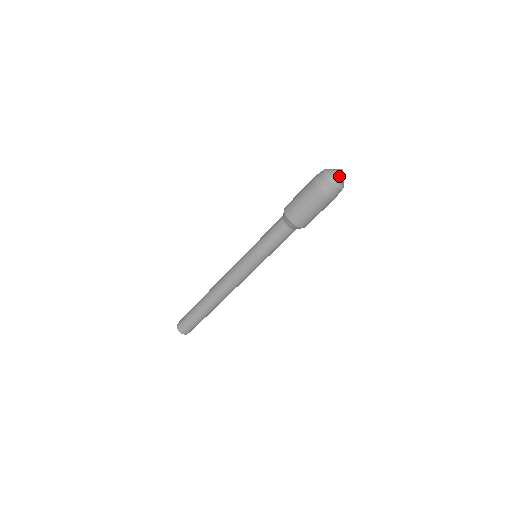
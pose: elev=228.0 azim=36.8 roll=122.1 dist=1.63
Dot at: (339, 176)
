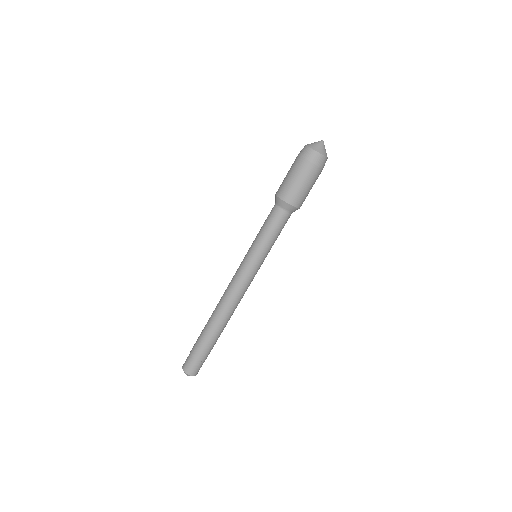
Dot at: (317, 143)
